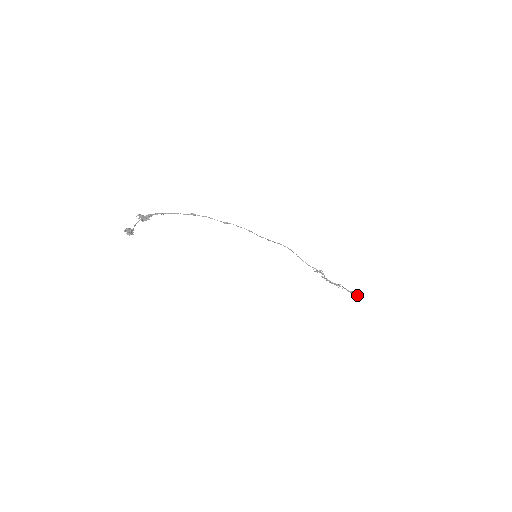
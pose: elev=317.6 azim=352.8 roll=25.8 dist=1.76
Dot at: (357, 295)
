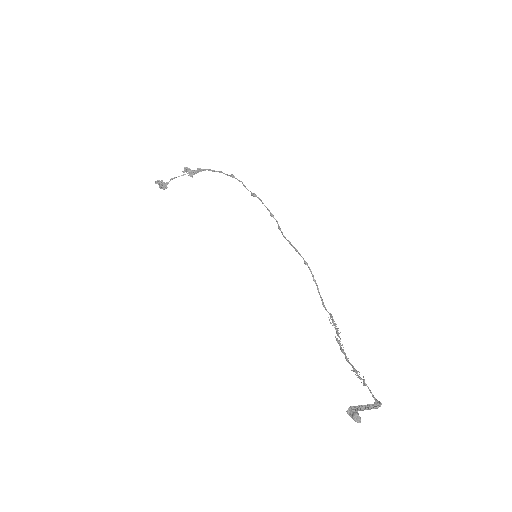
Dot at: (347, 410)
